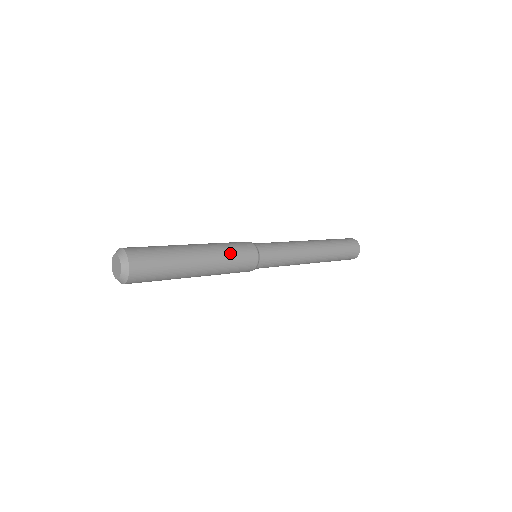
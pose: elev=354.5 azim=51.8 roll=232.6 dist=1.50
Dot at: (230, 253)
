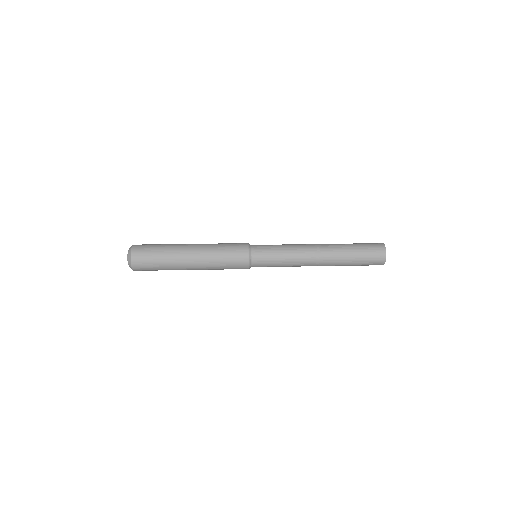
Dot at: (219, 250)
